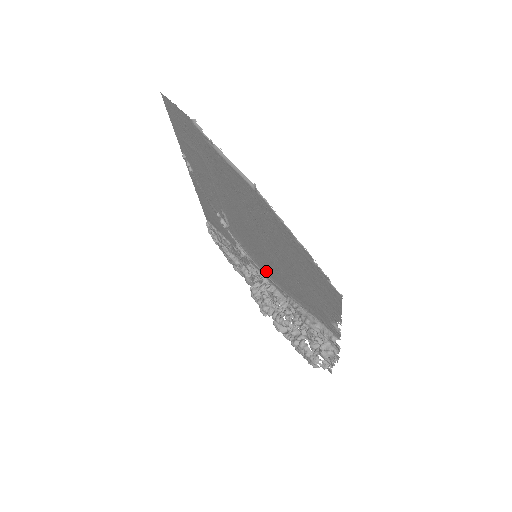
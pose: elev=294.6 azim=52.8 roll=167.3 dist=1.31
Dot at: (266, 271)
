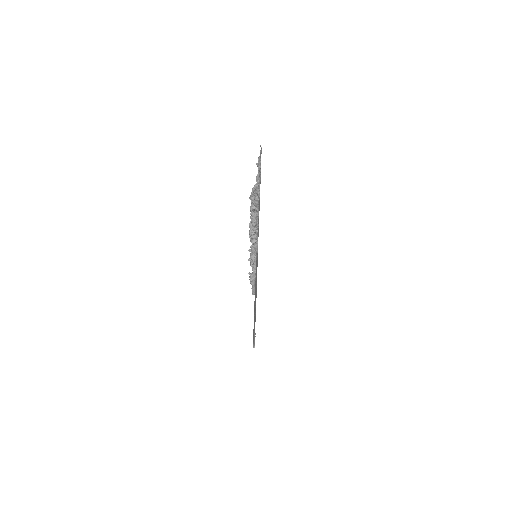
Dot at: occluded
